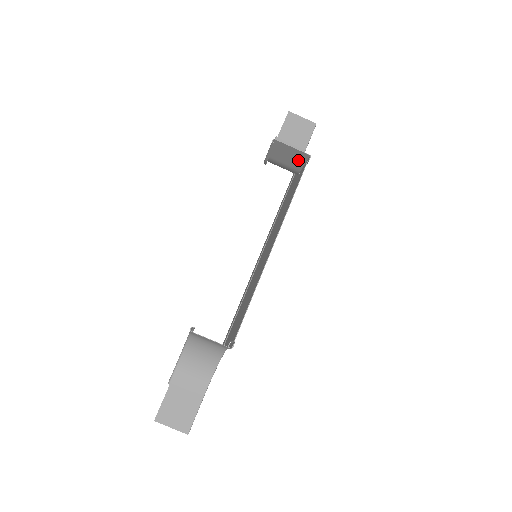
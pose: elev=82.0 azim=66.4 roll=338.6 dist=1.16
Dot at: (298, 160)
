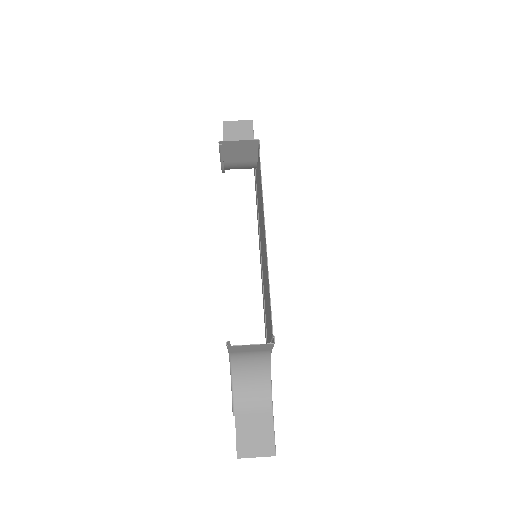
Dot at: (250, 151)
